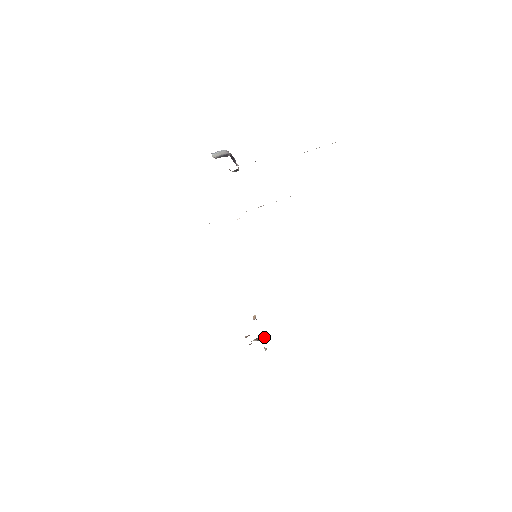
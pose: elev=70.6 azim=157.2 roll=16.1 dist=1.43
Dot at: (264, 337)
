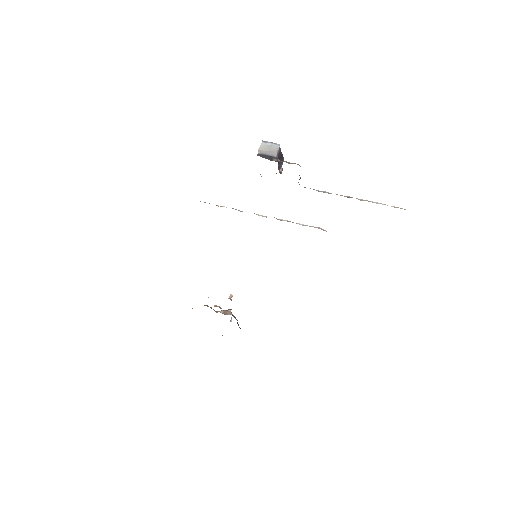
Dot at: (232, 314)
